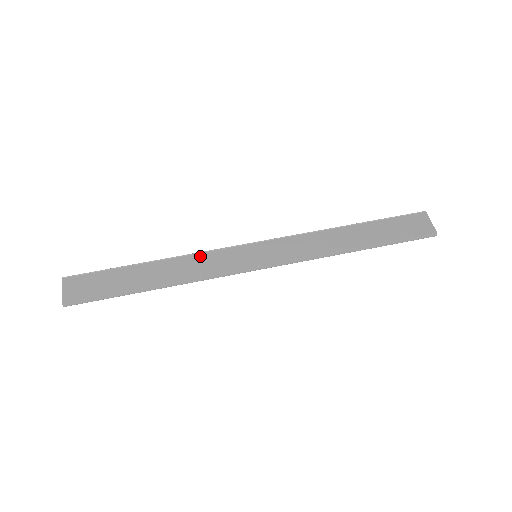
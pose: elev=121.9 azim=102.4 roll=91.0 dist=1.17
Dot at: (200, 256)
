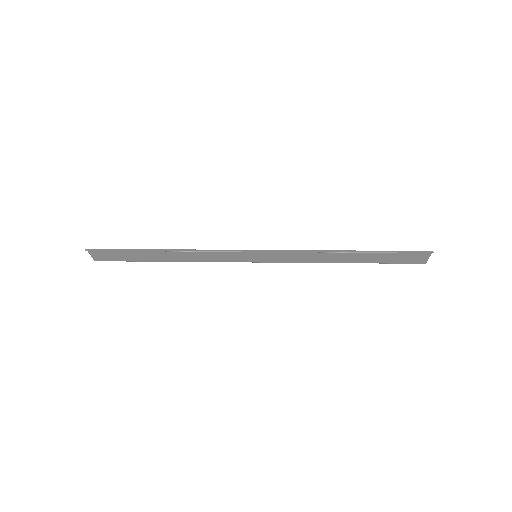
Dot at: (209, 260)
